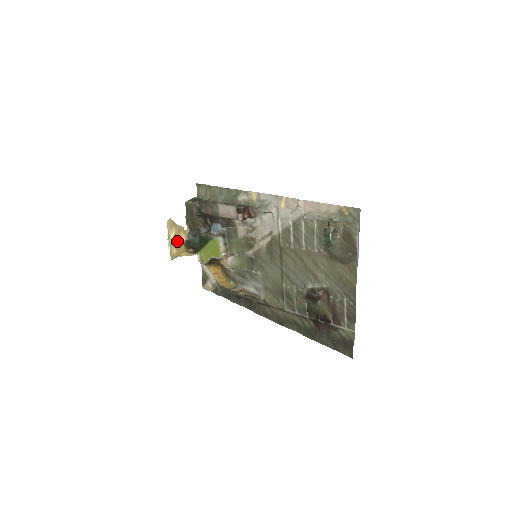
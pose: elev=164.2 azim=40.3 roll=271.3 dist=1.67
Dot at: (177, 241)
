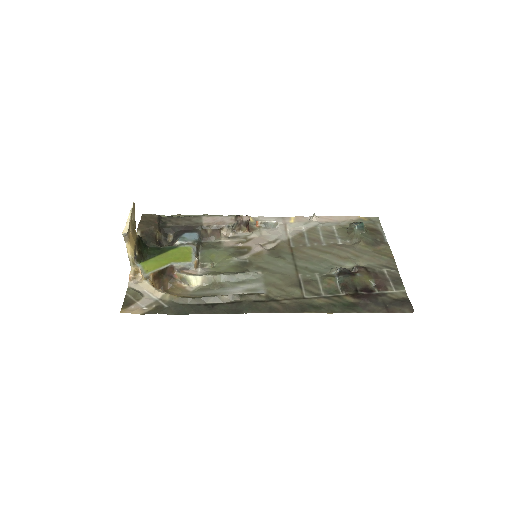
Dot at: (134, 227)
